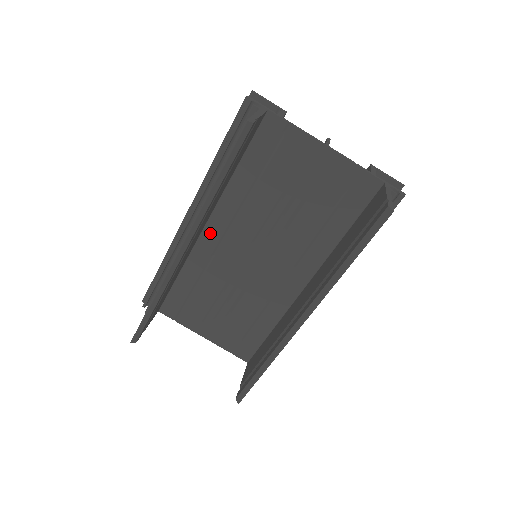
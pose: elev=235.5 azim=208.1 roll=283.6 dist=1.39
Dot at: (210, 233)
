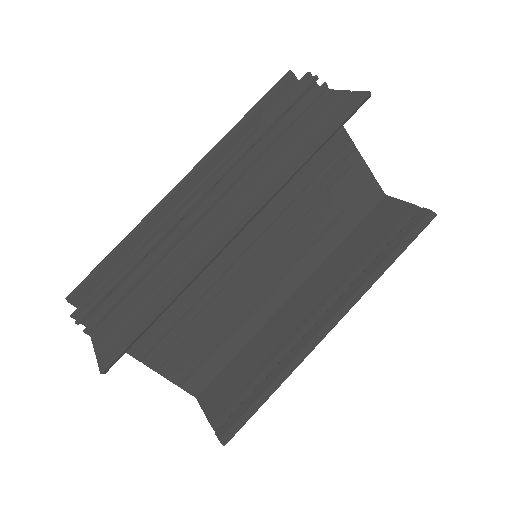
Dot at: occluded
